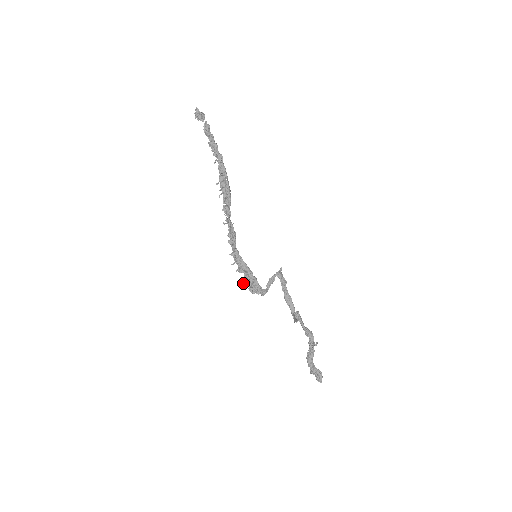
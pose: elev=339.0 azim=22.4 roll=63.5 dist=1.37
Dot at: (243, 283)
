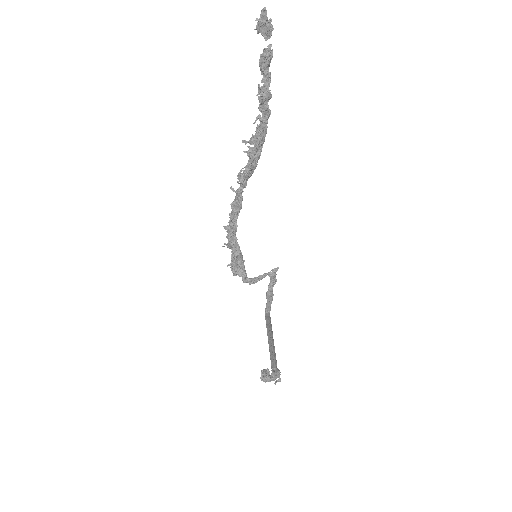
Dot at: (227, 265)
